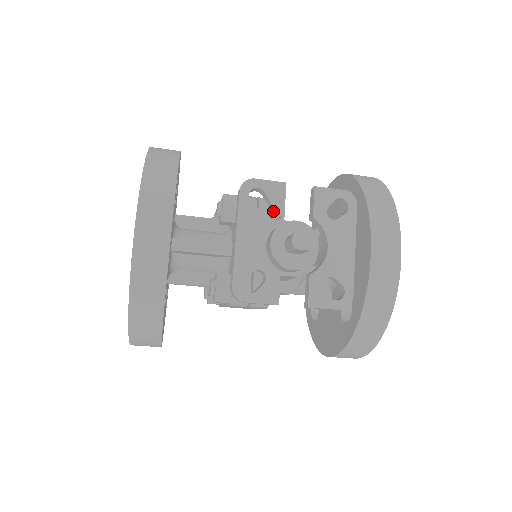
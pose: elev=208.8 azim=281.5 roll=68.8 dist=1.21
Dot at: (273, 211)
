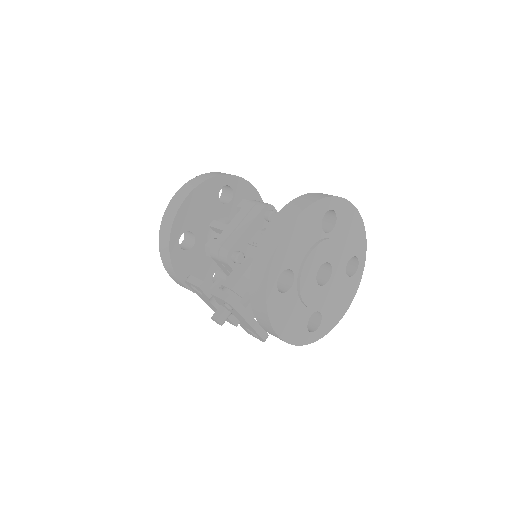
Dot at: (205, 296)
